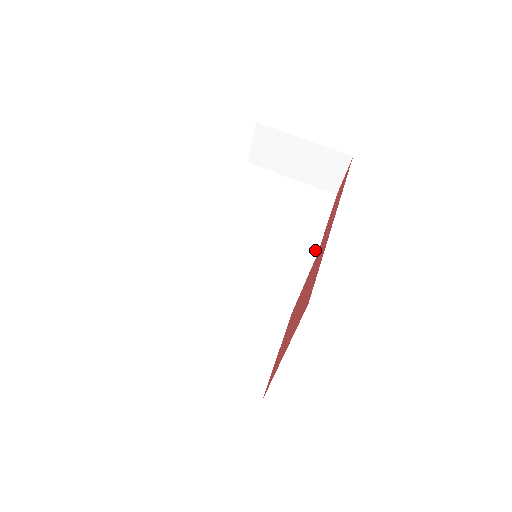
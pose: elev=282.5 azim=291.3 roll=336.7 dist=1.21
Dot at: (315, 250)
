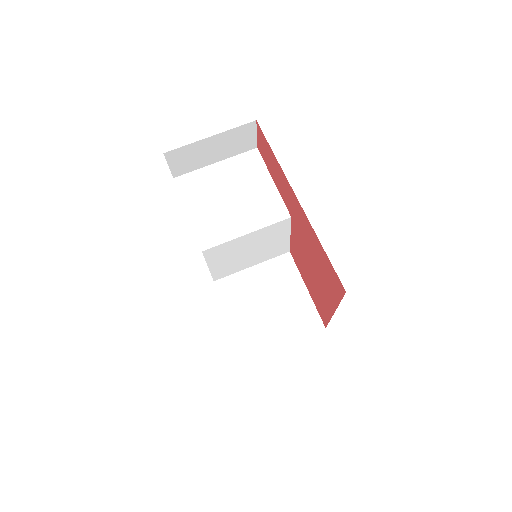
Dot at: (287, 215)
